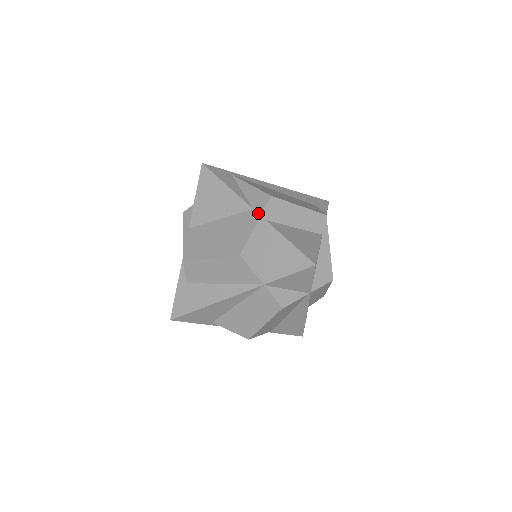
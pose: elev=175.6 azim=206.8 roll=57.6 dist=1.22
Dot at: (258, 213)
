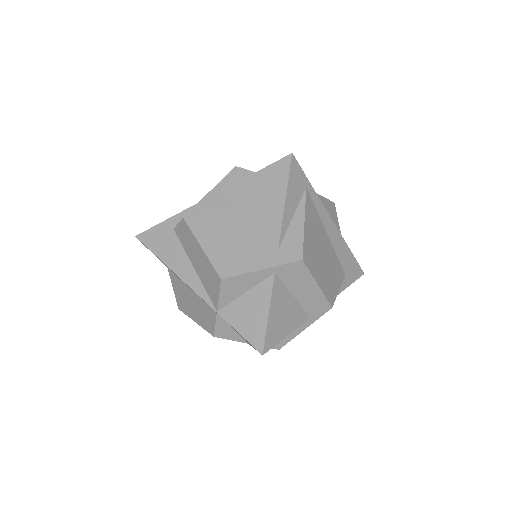
Dot at: (276, 261)
